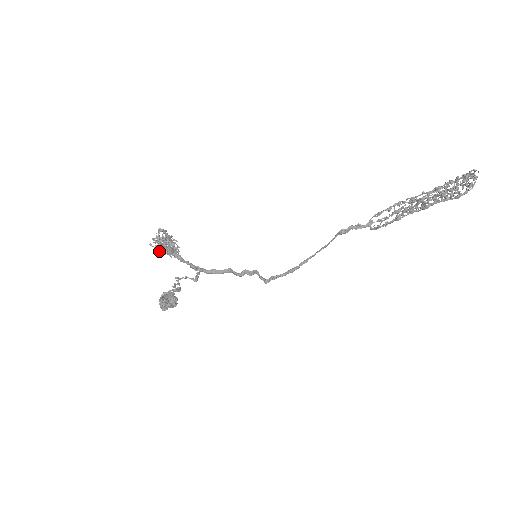
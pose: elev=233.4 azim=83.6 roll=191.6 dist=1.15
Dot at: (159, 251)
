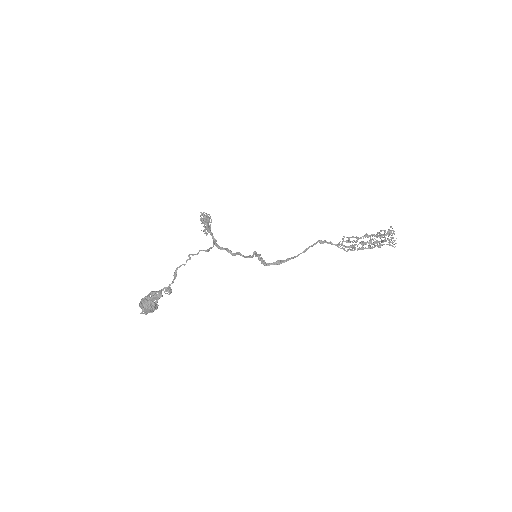
Dot at: (203, 215)
